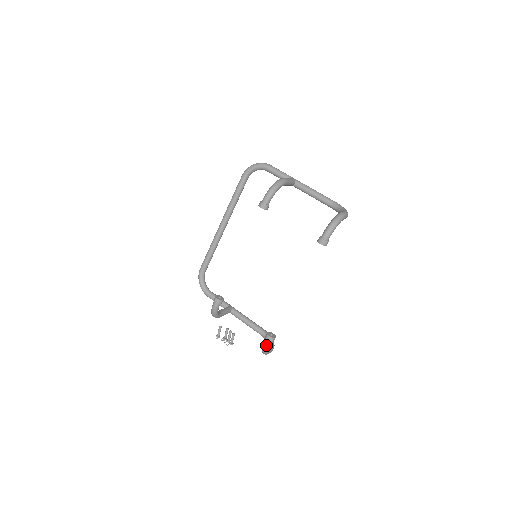
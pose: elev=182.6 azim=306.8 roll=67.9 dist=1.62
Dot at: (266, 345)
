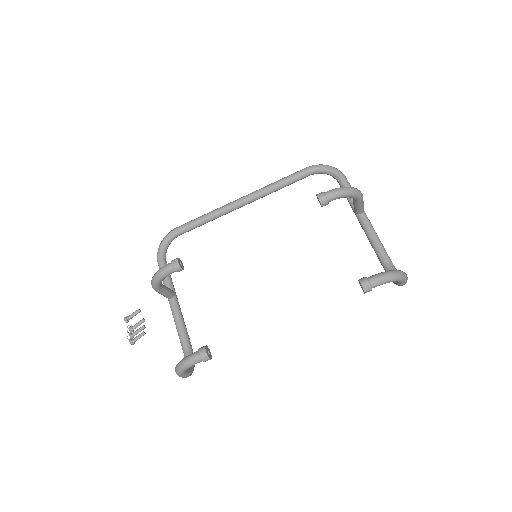
Dot at: (192, 359)
